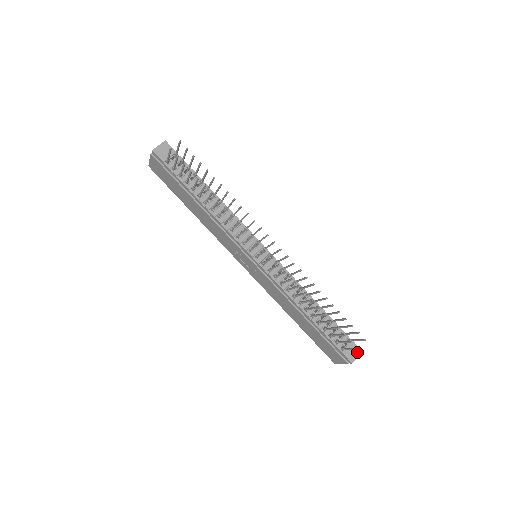
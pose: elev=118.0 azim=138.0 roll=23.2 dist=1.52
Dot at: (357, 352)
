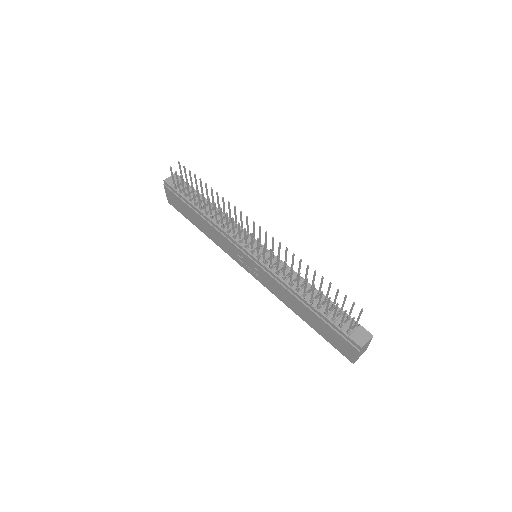
Dot at: (367, 336)
